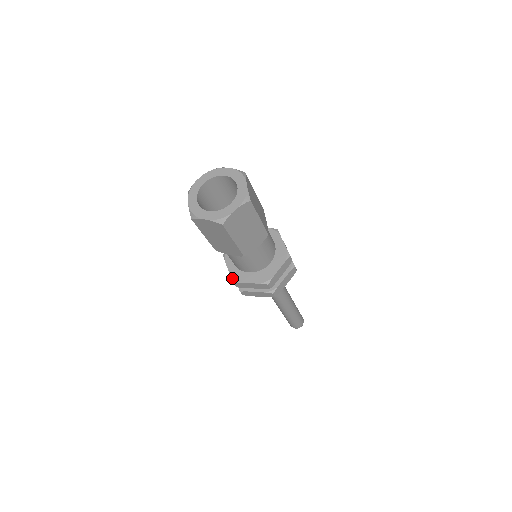
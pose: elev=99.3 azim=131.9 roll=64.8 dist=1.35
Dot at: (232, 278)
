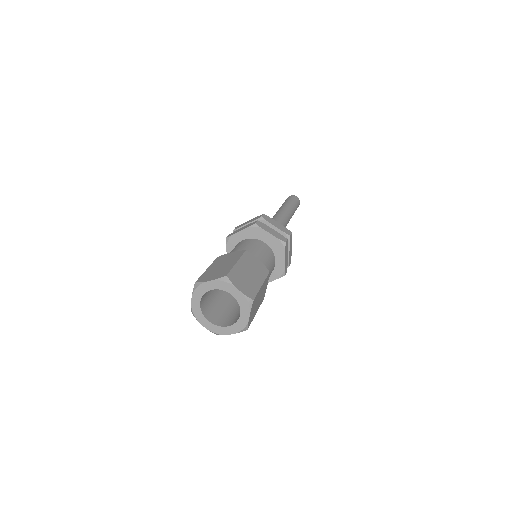
Dot at: occluded
